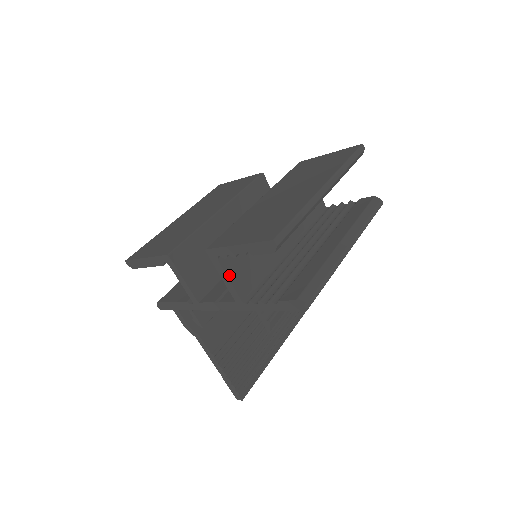
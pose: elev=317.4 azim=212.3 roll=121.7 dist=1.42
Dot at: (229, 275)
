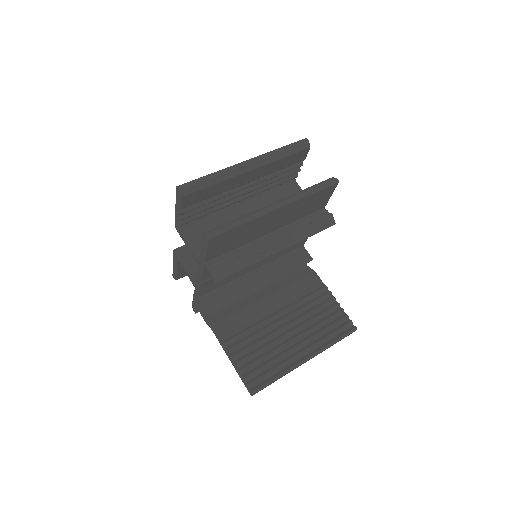
Dot at: (189, 242)
